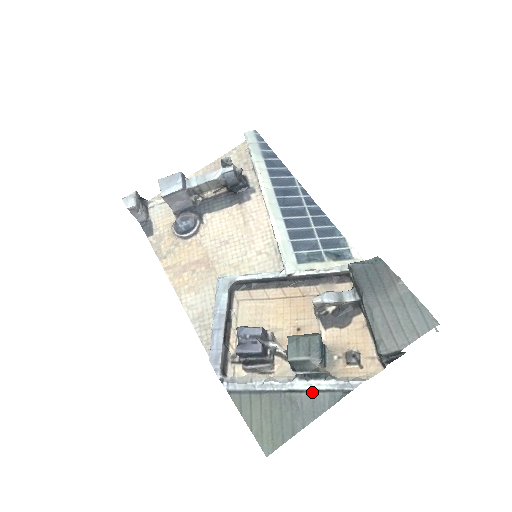
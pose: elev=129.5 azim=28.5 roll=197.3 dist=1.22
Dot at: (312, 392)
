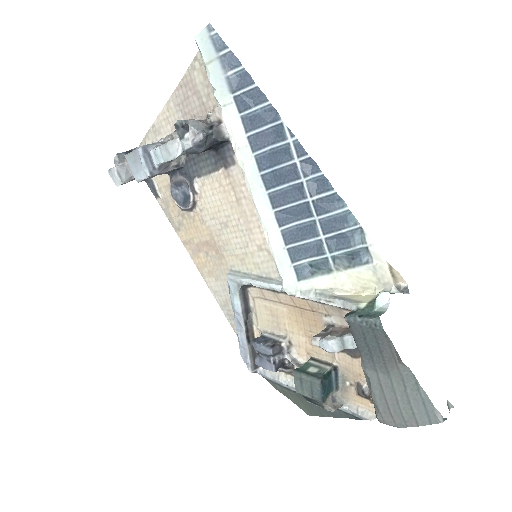
Dot at: occluded
